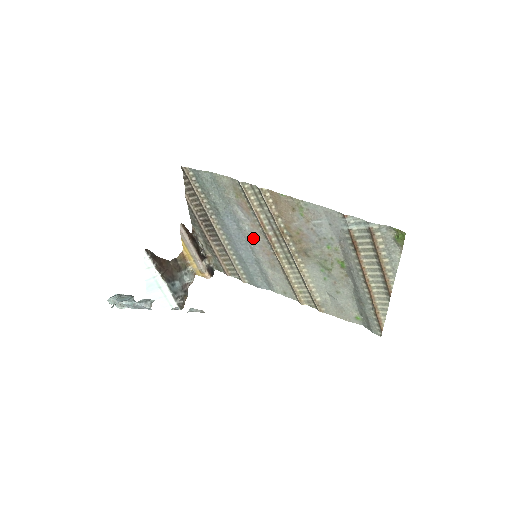
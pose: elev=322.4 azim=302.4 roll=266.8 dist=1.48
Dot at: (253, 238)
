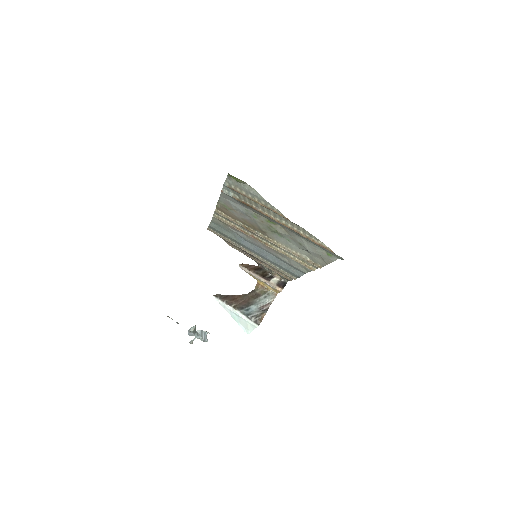
Dot at: (257, 244)
